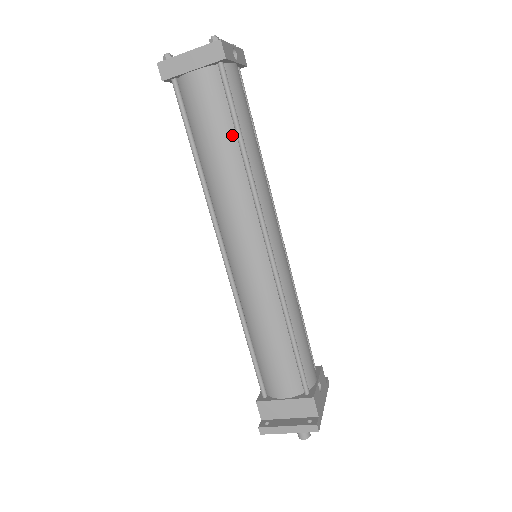
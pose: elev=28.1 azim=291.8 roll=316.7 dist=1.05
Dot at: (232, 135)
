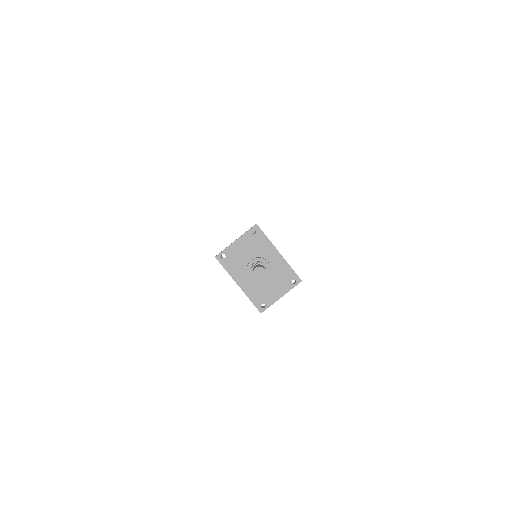
Dot at: occluded
